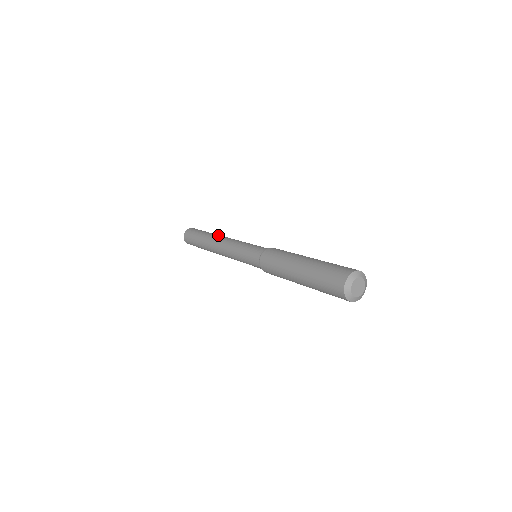
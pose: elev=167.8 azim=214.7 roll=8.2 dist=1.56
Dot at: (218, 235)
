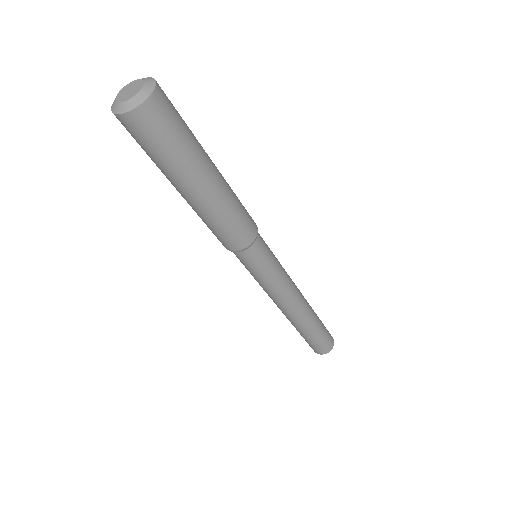
Dot at: occluded
